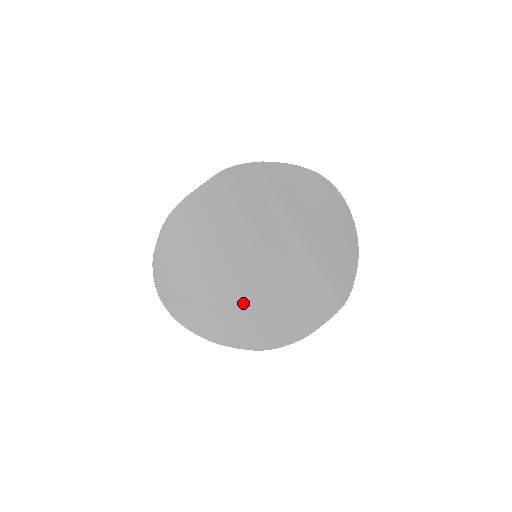
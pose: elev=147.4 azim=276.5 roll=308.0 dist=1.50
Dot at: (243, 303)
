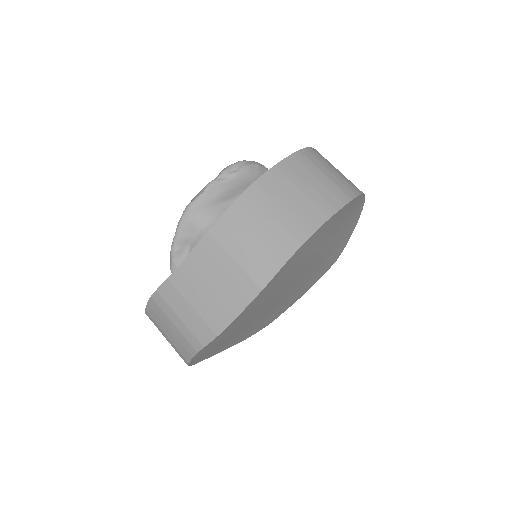
Dot at: (263, 321)
